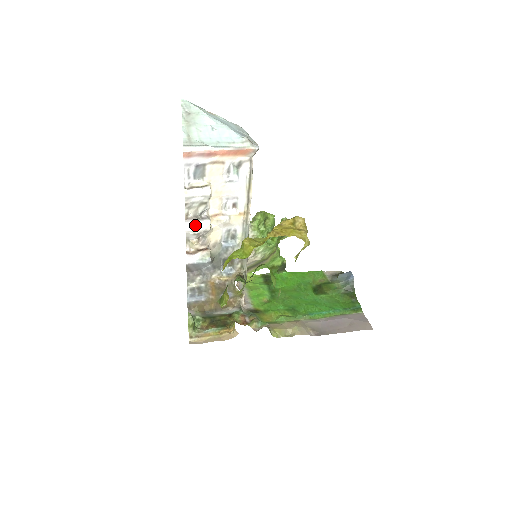
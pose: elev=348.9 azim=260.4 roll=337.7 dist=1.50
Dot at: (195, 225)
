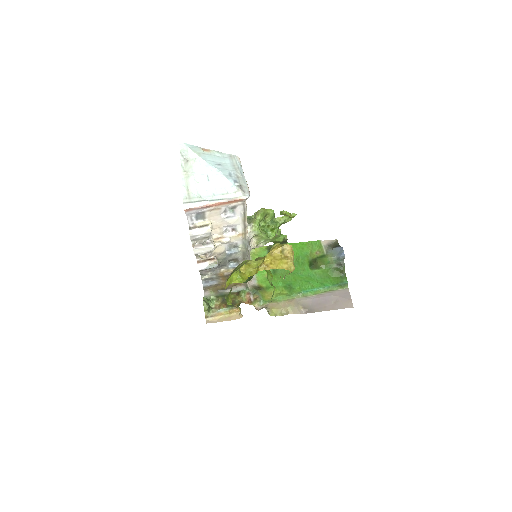
Dot at: (201, 249)
